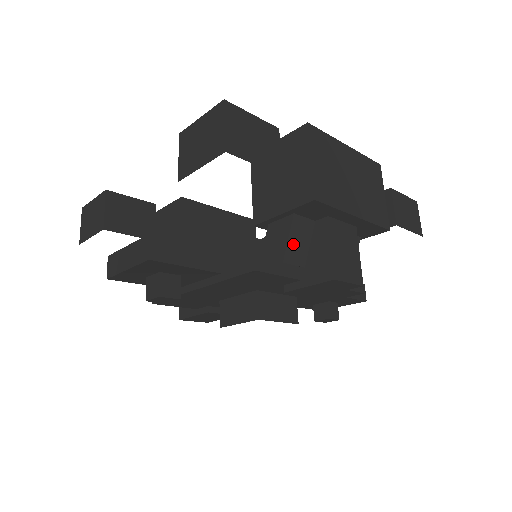
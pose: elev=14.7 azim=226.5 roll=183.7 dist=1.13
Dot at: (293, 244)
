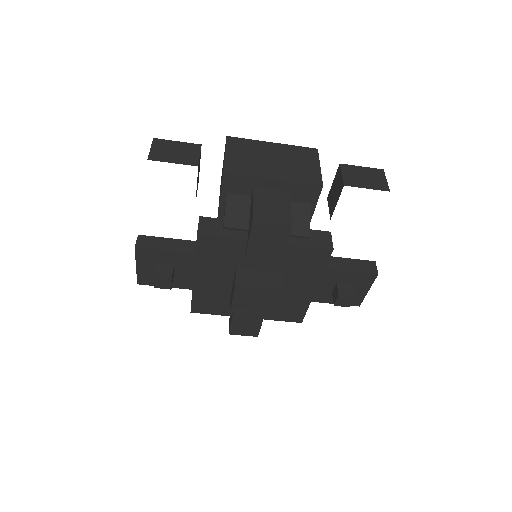
Dot at: (231, 214)
